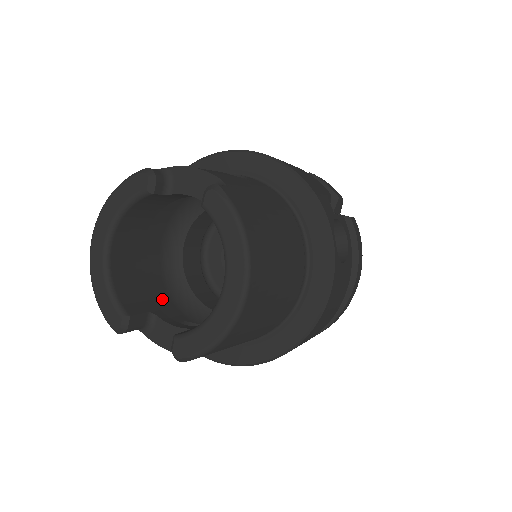
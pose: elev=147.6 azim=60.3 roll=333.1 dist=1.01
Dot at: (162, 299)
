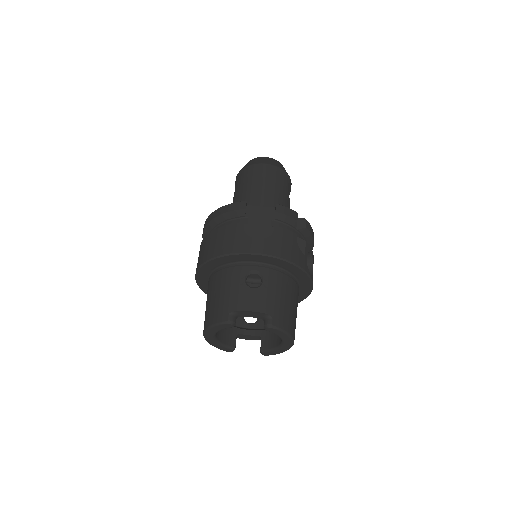
Dot at: occluded
